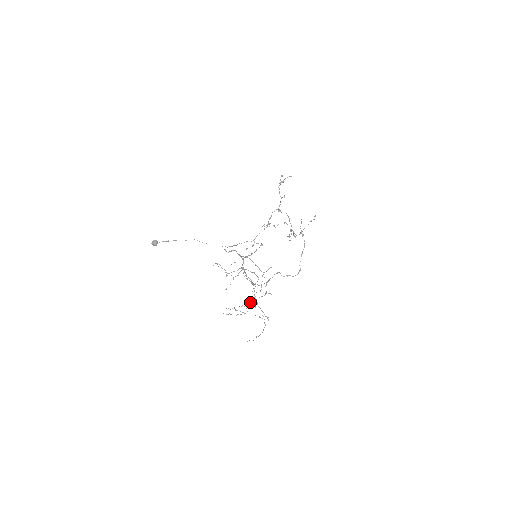
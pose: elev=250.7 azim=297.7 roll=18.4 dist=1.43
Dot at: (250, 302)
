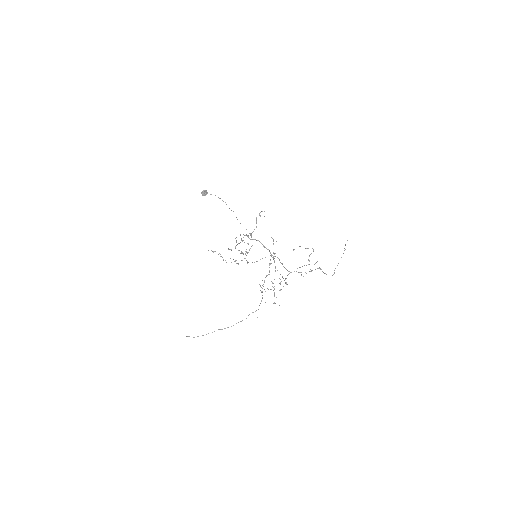
Dot at: (262, 288)
